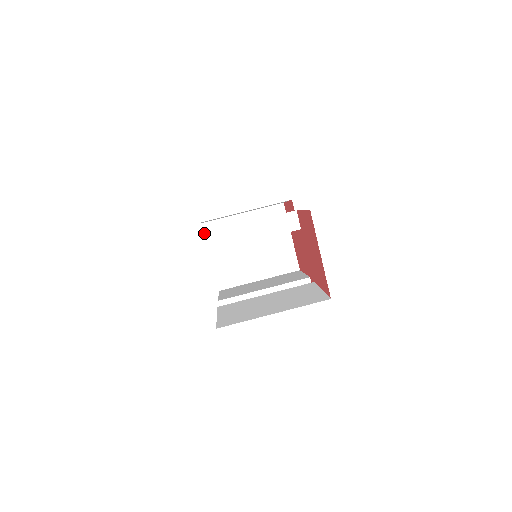
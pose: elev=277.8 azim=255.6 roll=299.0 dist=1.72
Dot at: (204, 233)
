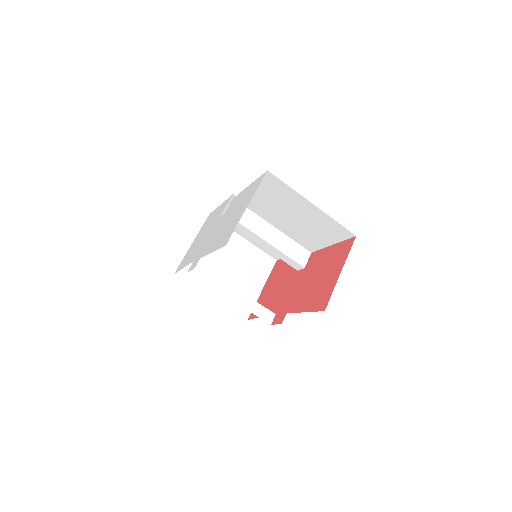
Dot at: occluded
